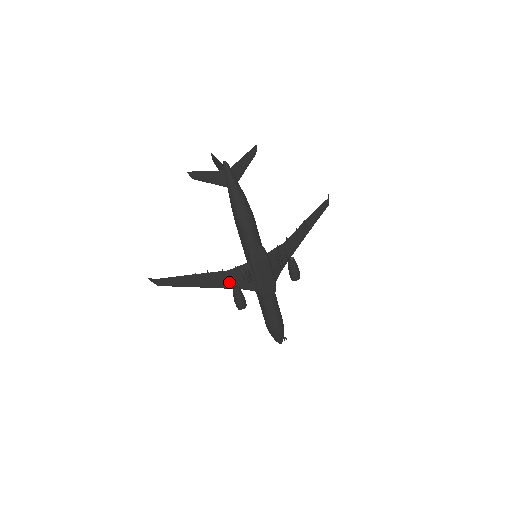
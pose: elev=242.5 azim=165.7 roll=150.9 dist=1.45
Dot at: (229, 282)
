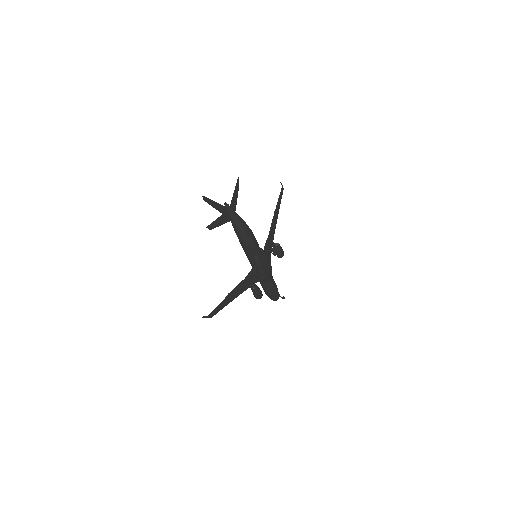
Dot at: (247, 285)
